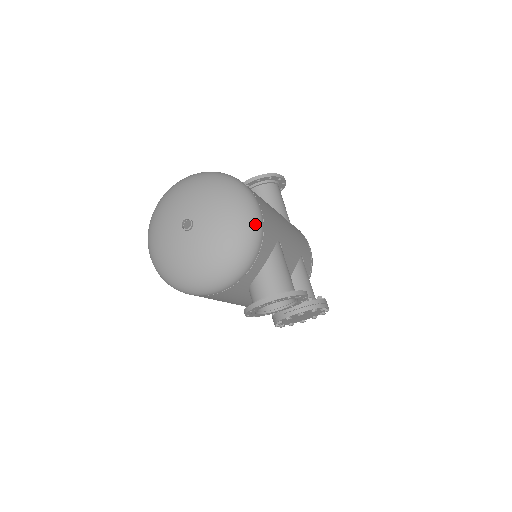
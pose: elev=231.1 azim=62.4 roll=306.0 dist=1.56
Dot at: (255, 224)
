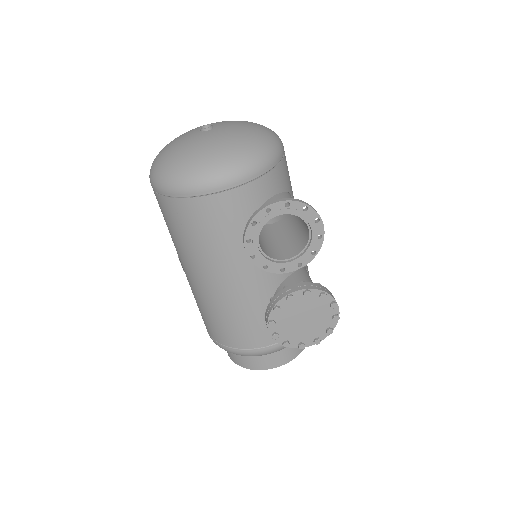
Dot at: (277, 140)
